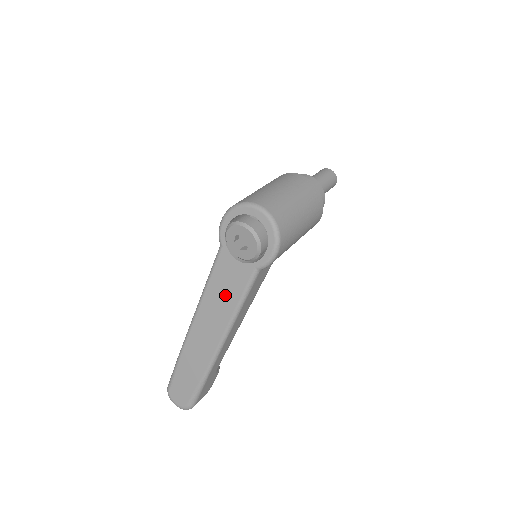
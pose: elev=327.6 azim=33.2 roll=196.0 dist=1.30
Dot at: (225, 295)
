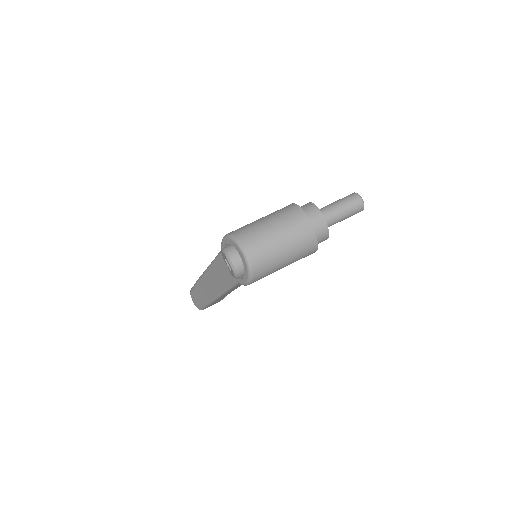
Dot at: (220, 278)
